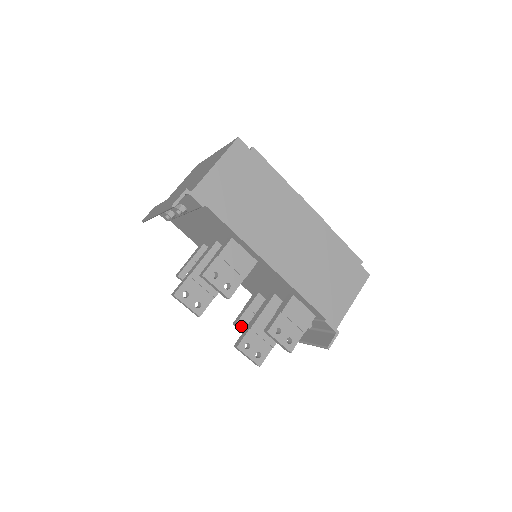
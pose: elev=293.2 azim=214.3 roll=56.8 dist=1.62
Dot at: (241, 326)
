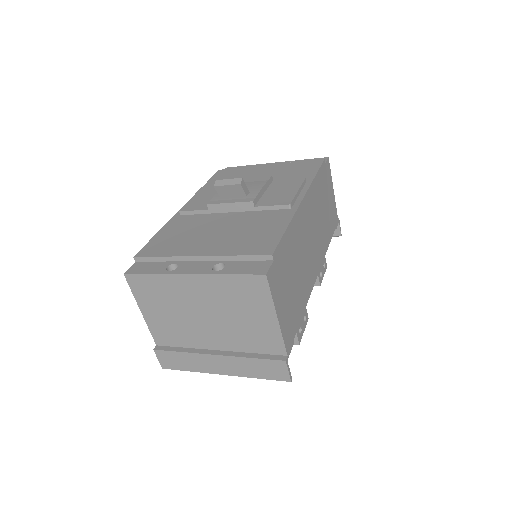
Dot at: occluded
